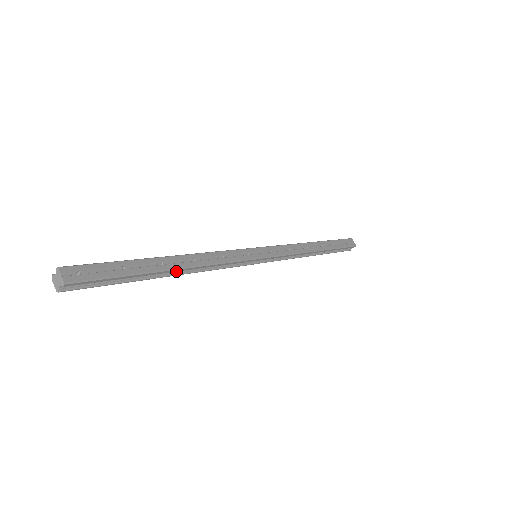
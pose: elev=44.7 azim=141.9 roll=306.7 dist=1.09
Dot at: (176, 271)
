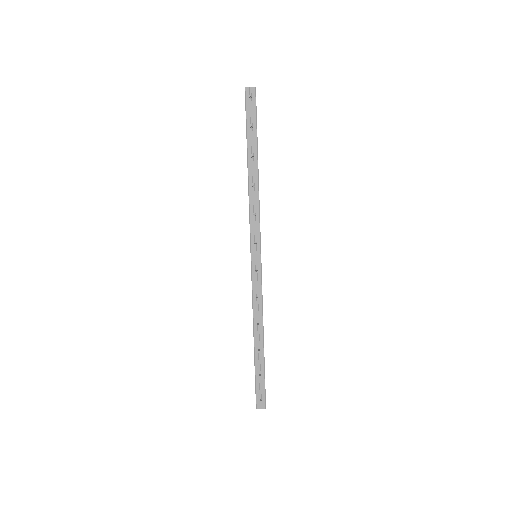
Dot at: (262, 335)
